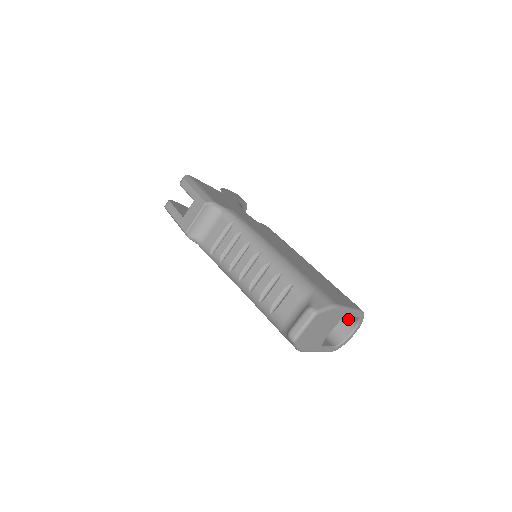
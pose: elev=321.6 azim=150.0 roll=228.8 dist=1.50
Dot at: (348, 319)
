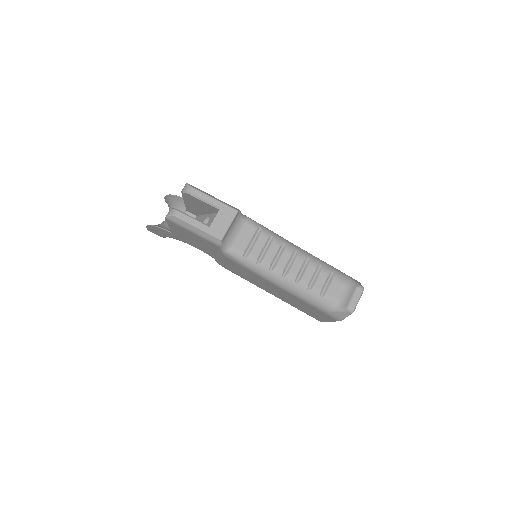
Dot at: occluded
